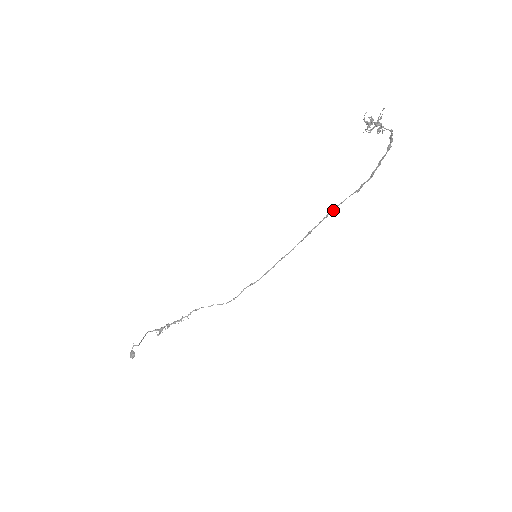
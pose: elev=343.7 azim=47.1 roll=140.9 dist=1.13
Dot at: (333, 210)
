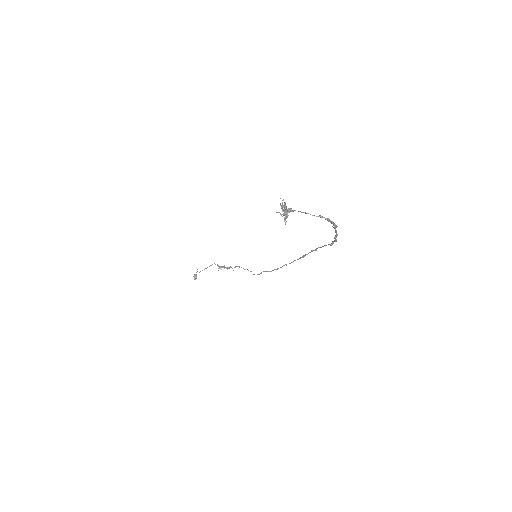
Dot at: (315, 249)
